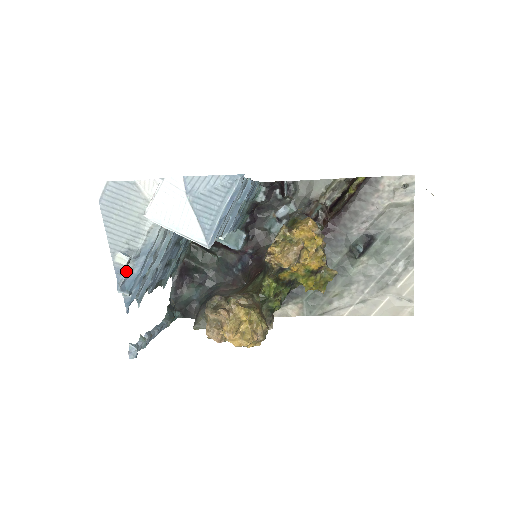
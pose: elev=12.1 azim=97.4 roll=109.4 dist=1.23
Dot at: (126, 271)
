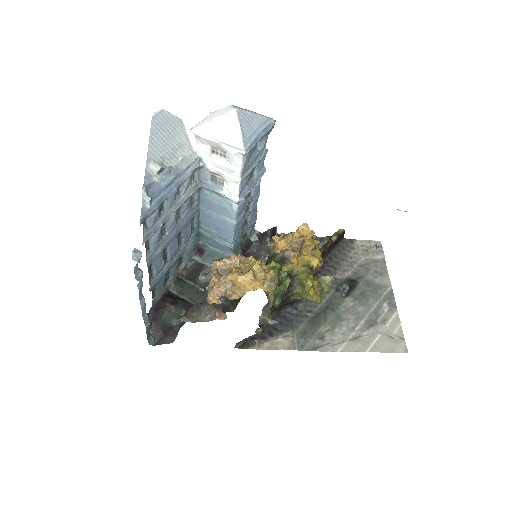
Dot at: (154, 179)
